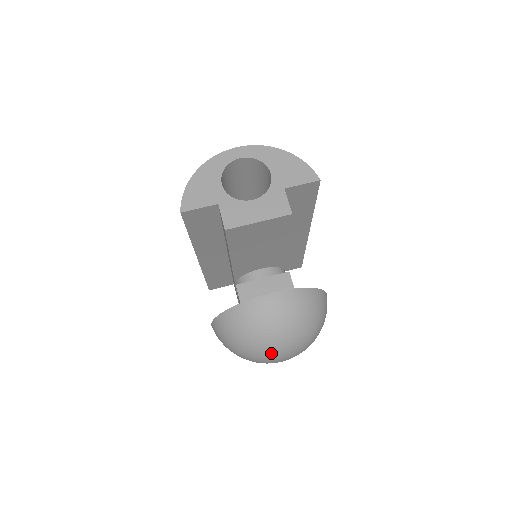
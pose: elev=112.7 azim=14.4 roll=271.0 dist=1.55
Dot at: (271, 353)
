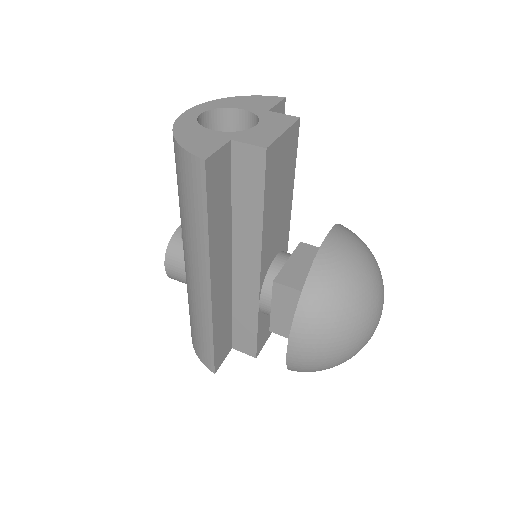
Dot at: (375, 304)
